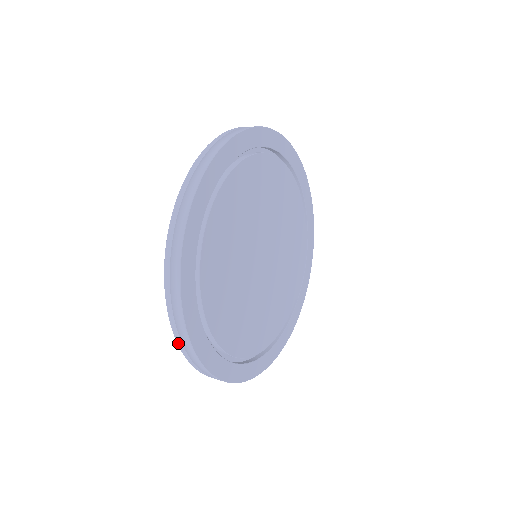
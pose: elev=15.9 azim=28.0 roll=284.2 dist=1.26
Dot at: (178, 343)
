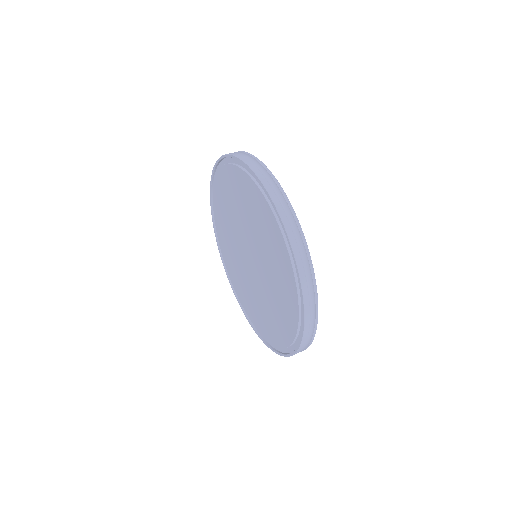
Dot at: (279, 354)
